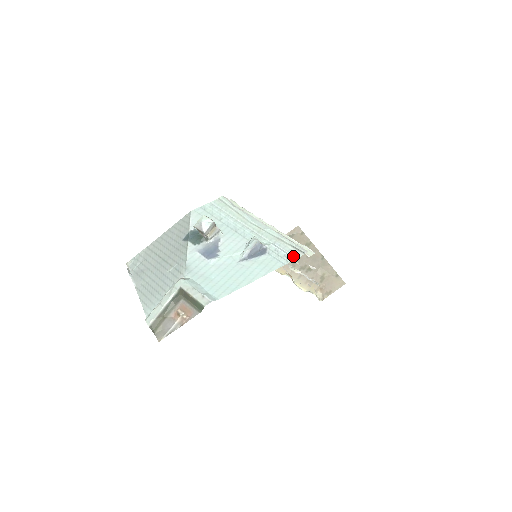
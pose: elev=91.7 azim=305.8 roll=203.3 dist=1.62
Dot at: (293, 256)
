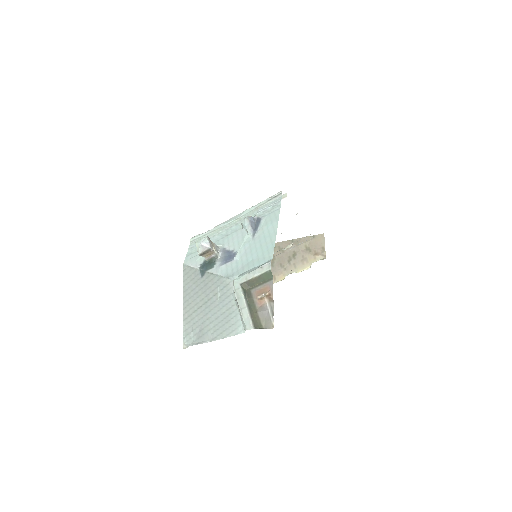
Dot at: (278, 201)
